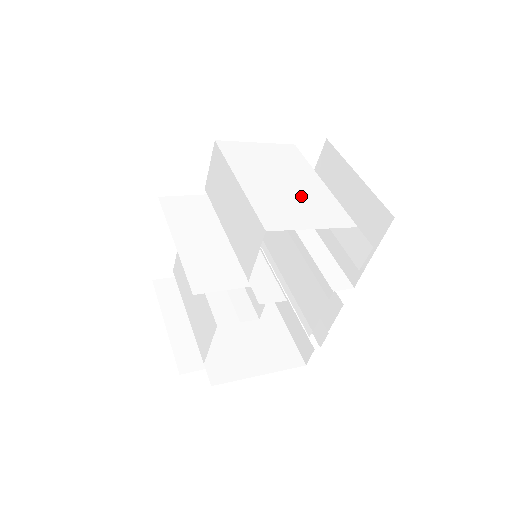
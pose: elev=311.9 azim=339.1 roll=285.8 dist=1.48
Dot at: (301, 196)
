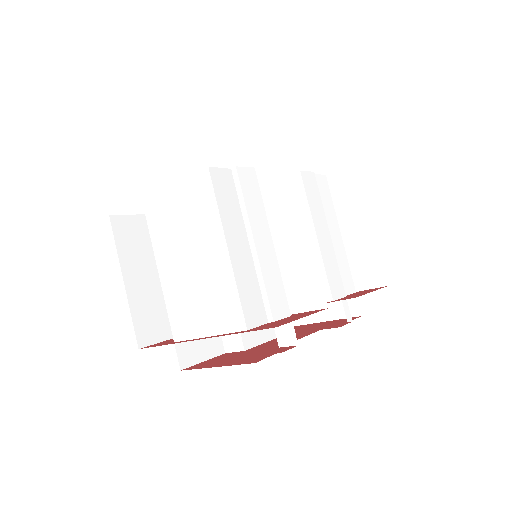
Dot at: (203, 284)
